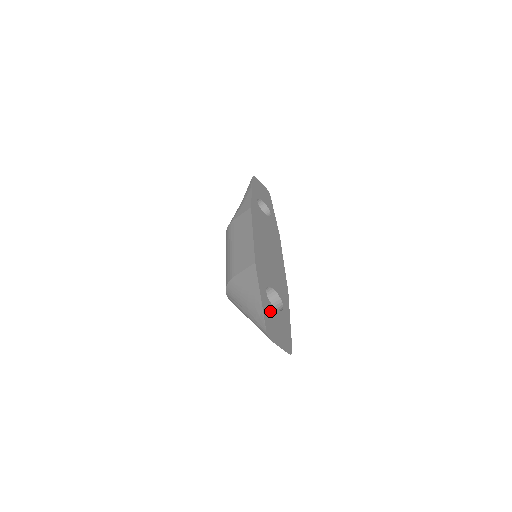
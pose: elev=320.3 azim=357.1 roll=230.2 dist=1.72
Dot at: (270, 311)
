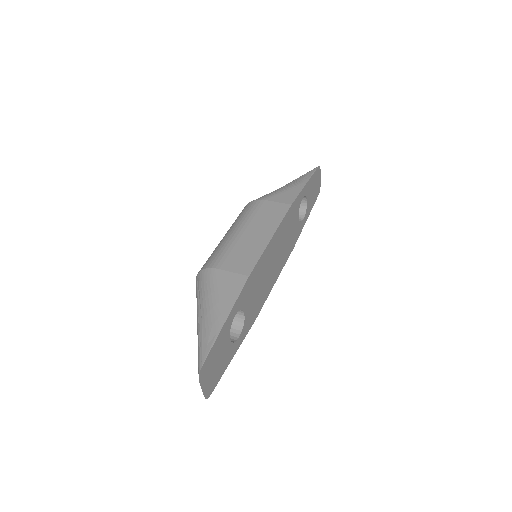
Dot at: (223, 341)
